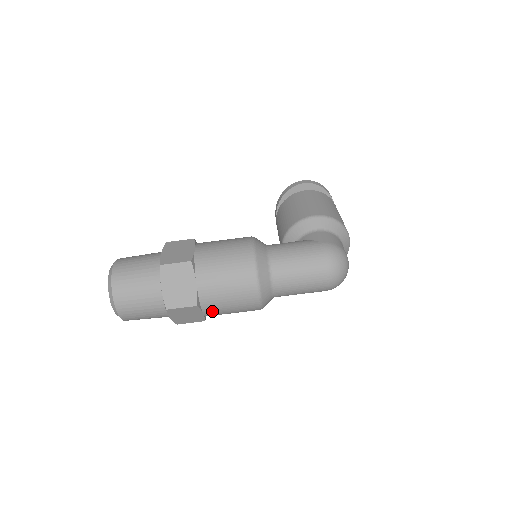
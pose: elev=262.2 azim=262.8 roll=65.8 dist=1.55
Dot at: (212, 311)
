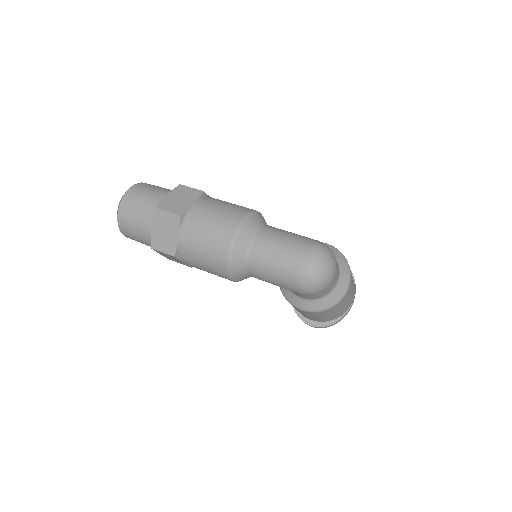
Dot at: (188, 236)
